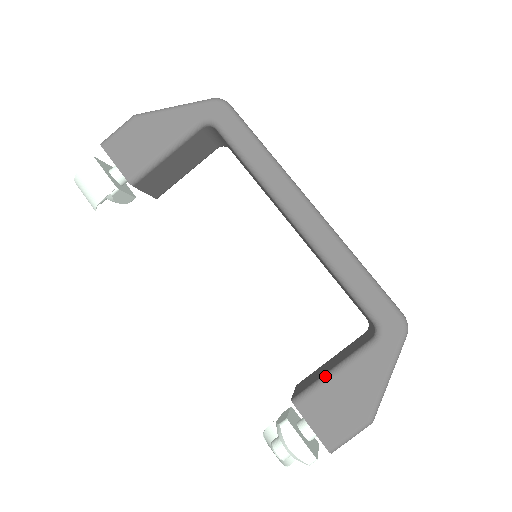
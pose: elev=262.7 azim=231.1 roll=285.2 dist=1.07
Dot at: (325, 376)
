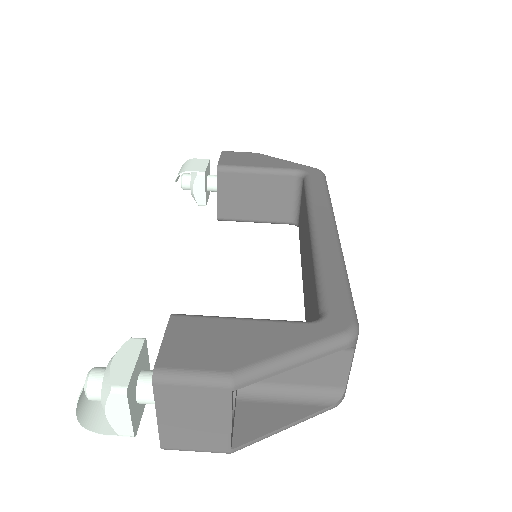
Dot at: occluded
